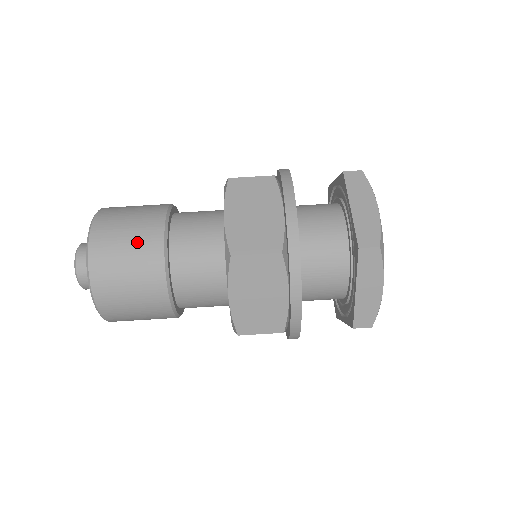
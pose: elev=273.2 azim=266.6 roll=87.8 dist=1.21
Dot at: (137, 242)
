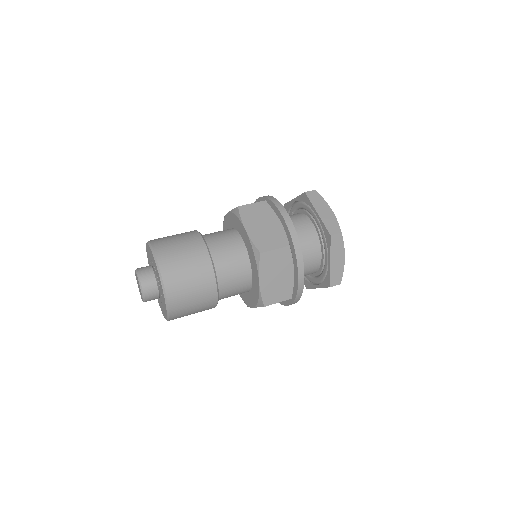
Dot at: (191, 257)
